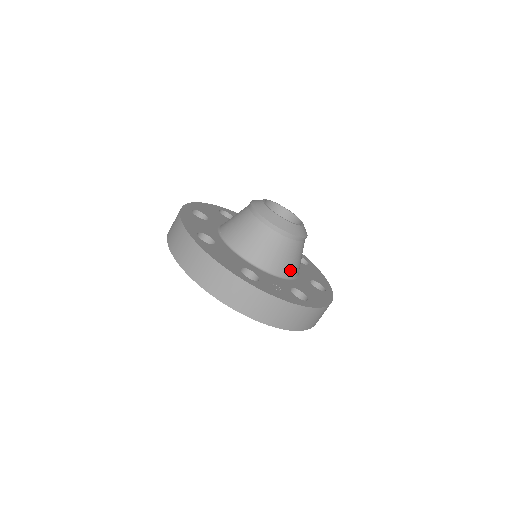
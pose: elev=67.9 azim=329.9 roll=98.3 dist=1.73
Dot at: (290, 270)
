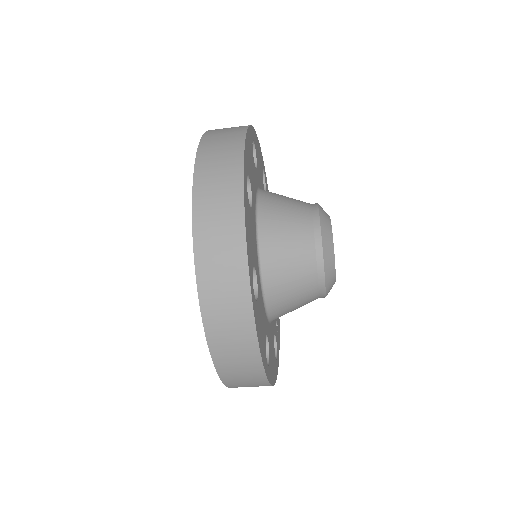
Dot at: occluded
